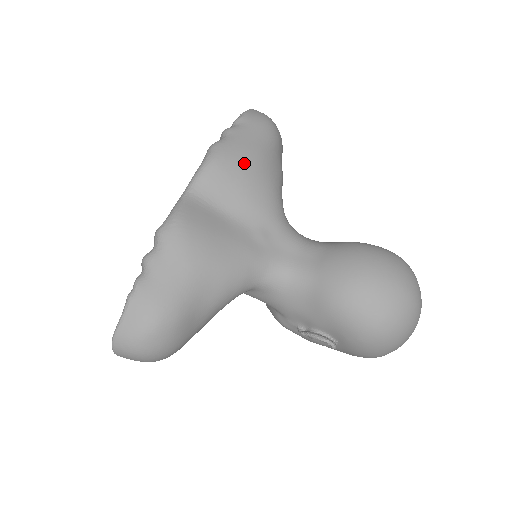
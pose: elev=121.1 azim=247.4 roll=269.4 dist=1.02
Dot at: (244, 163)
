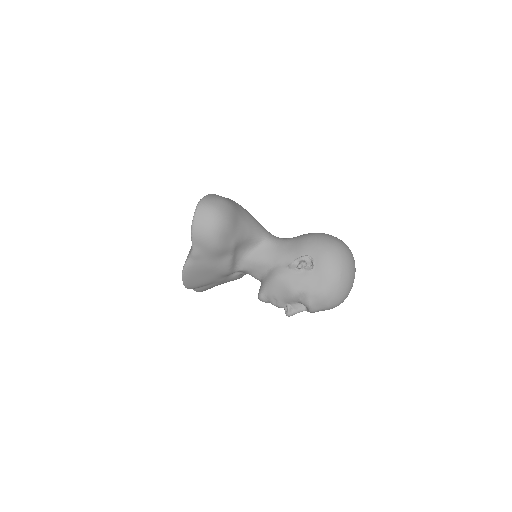
Dot at: occluded
